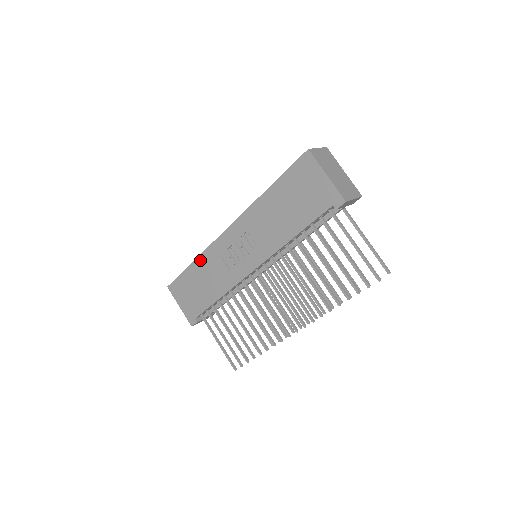
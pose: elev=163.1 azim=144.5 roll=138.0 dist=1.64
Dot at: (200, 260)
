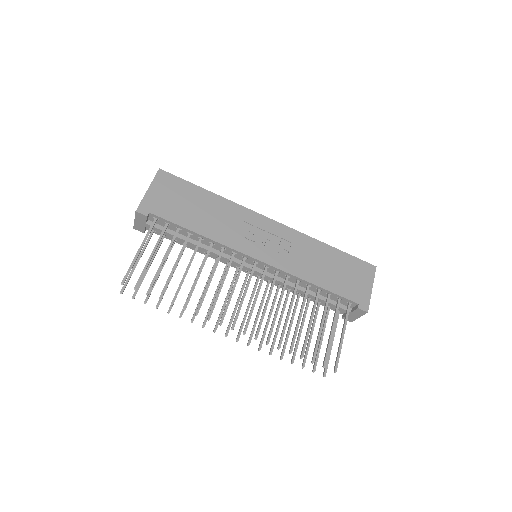
Dot at: (222, 200)
